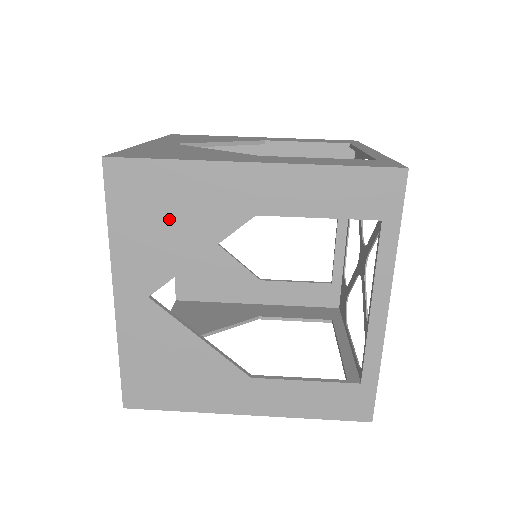
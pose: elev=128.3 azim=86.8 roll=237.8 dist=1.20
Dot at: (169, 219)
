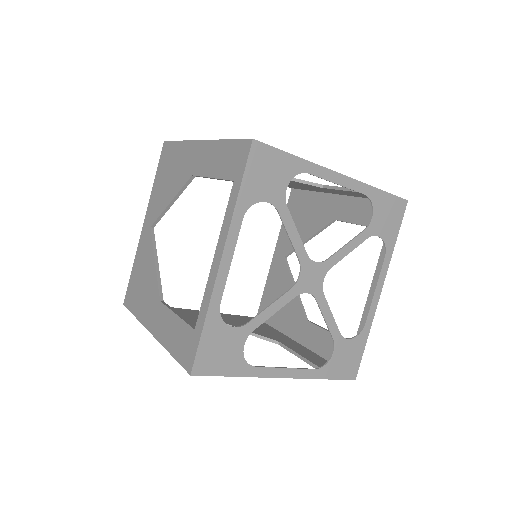
Dot at: (169, 177)
